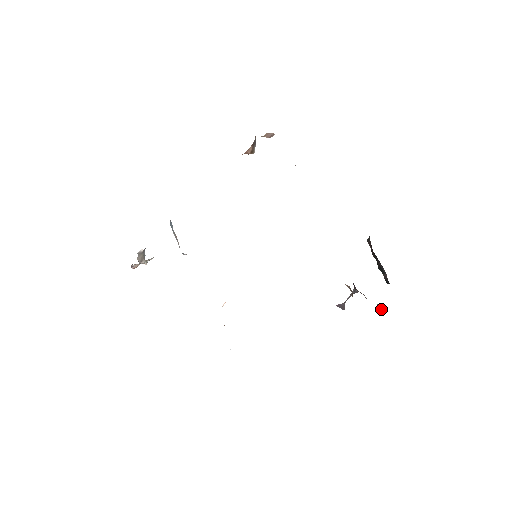
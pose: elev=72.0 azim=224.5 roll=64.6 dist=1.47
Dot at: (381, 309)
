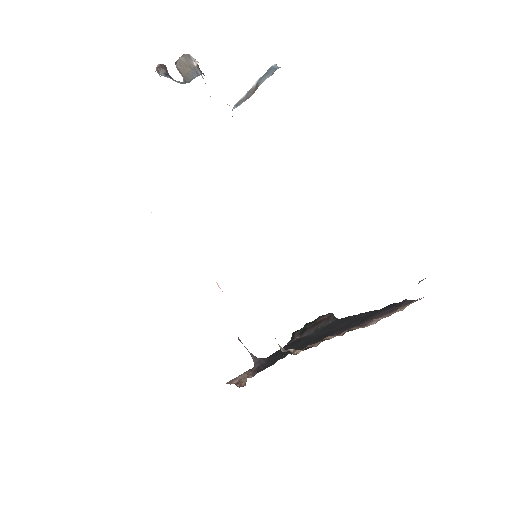
Dot at: occluded
